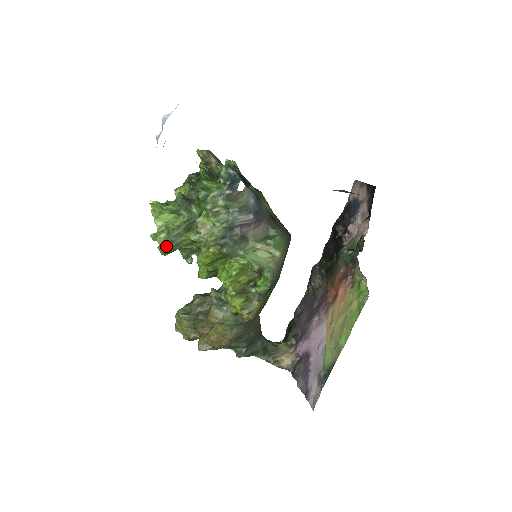
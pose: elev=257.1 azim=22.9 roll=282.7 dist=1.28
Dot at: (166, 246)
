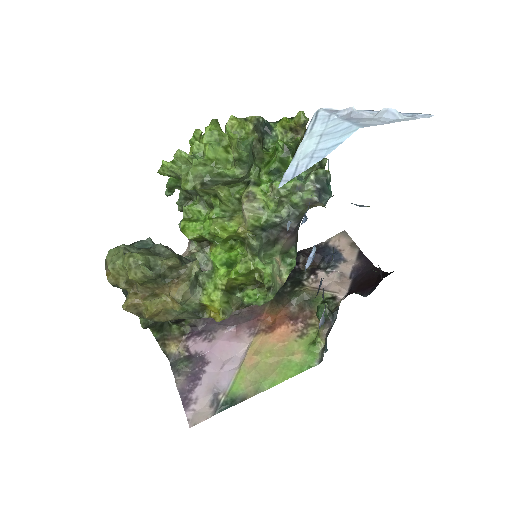
Dot at: (196, 185)
